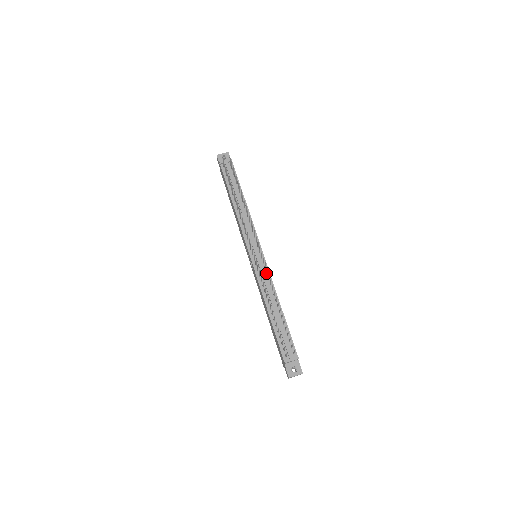
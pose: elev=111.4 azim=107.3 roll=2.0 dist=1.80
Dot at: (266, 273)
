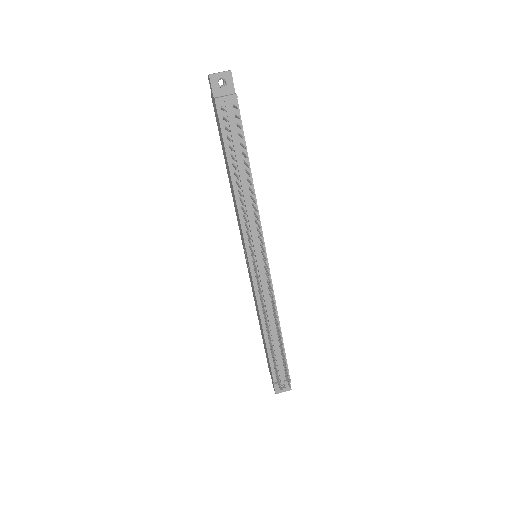
Dot at: (268, 289)
